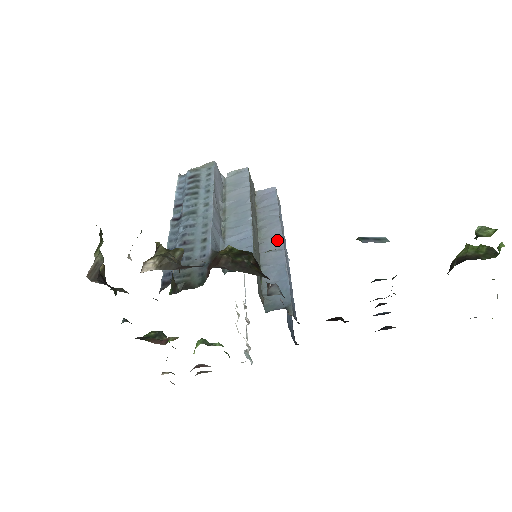
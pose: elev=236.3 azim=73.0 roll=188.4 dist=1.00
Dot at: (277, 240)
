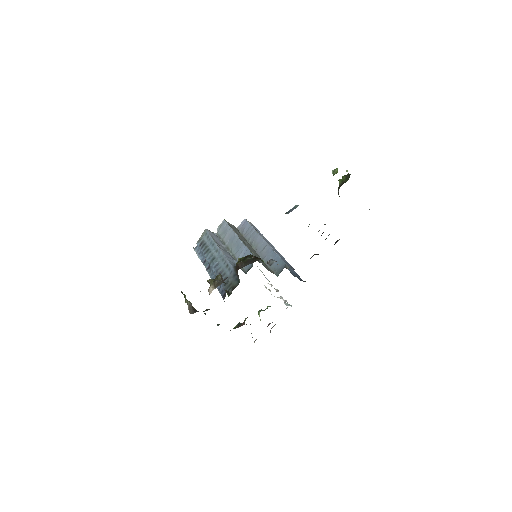
Dot at: (262, 242)
